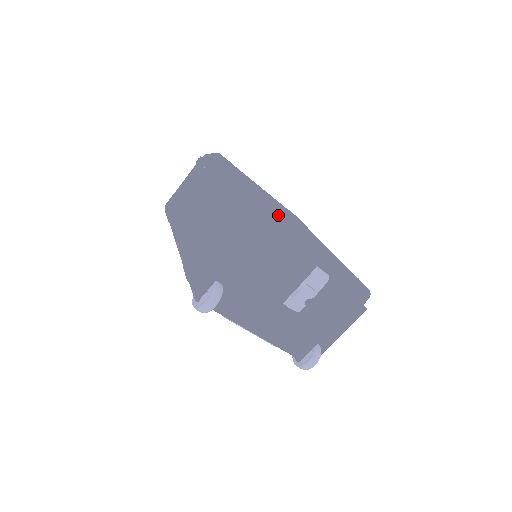
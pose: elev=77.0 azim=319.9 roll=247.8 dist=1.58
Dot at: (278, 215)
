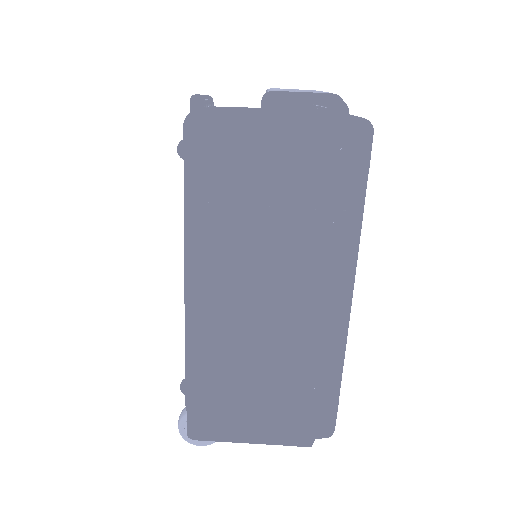
Dot at: occluded
